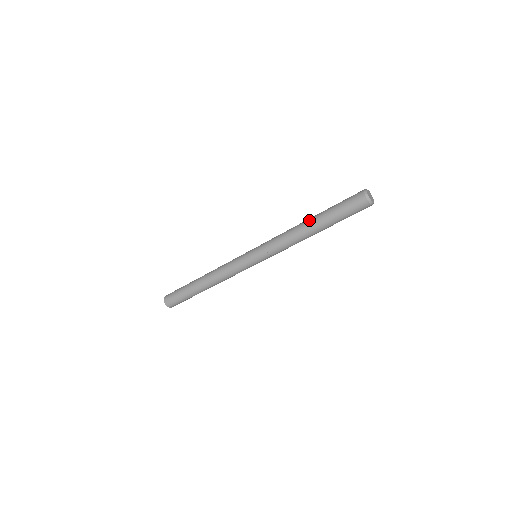
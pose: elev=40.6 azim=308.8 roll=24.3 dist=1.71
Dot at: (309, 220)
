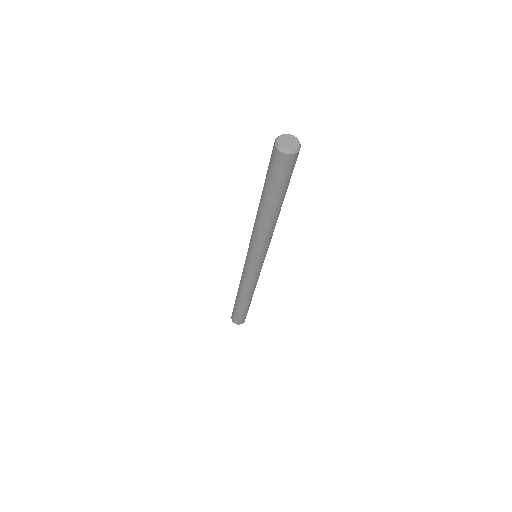
Dot at: (264, 211)
